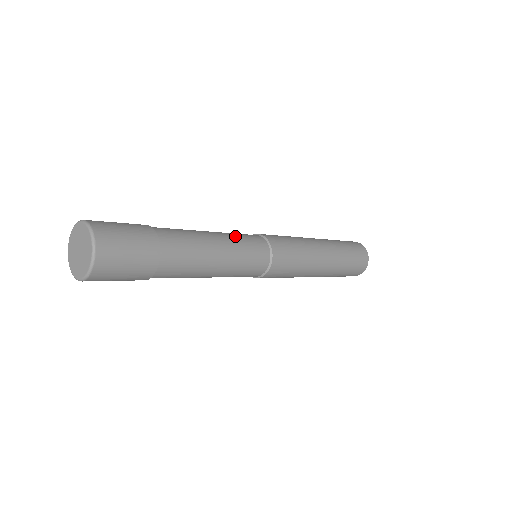
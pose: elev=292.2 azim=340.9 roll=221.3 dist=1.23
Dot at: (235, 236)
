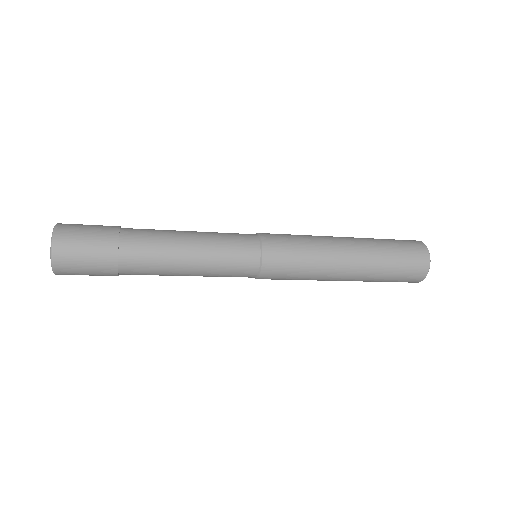
Dot at: (219, 244)
